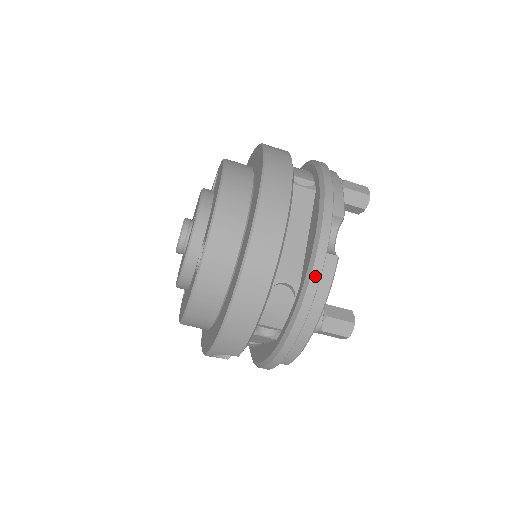
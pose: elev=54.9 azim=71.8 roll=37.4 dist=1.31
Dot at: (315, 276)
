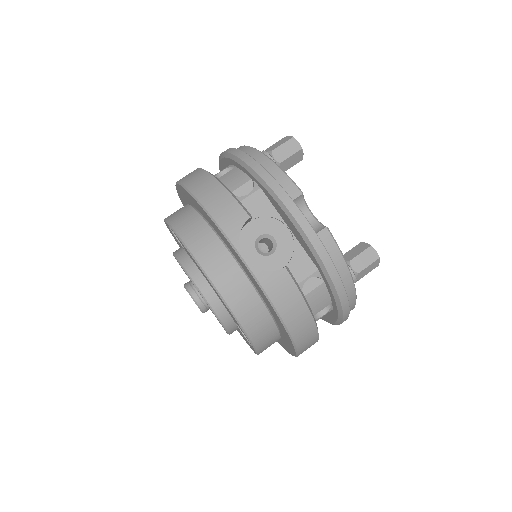
Dot at: (227, 150)
